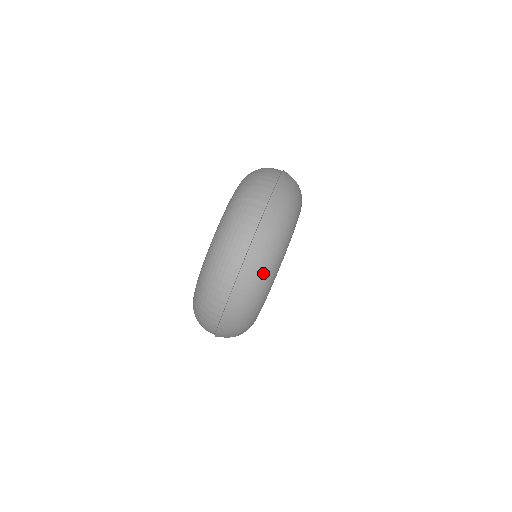
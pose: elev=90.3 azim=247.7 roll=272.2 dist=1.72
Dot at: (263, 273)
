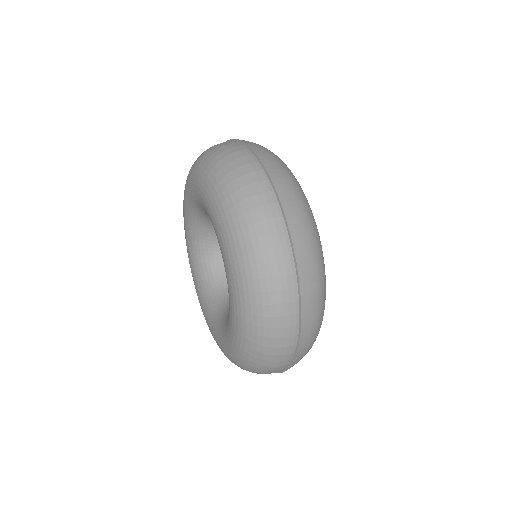
Dot at: occluded
